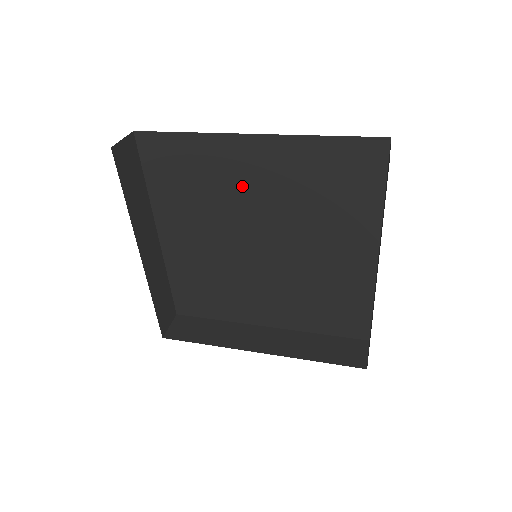
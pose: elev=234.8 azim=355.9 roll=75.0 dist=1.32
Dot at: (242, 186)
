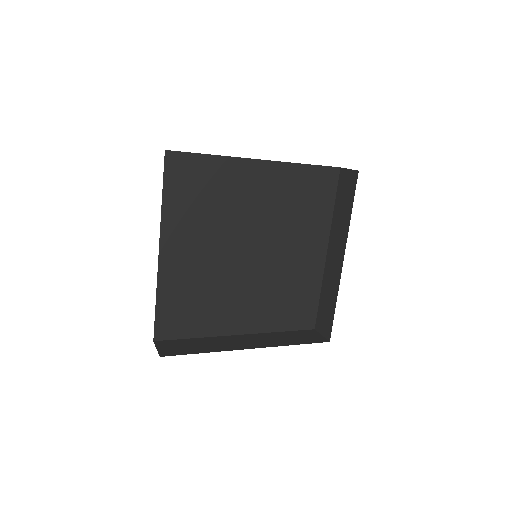
Dot at: (245, 201)
